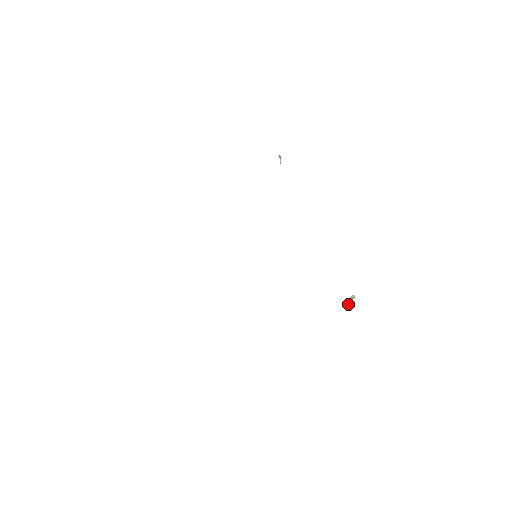
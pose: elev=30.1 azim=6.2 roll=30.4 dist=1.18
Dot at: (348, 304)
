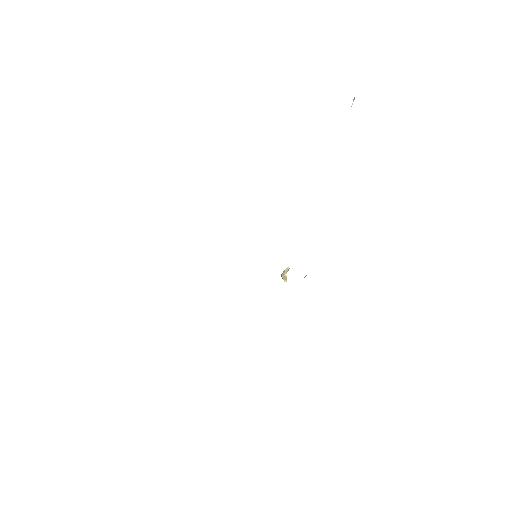
Dot at: (285, 279)
